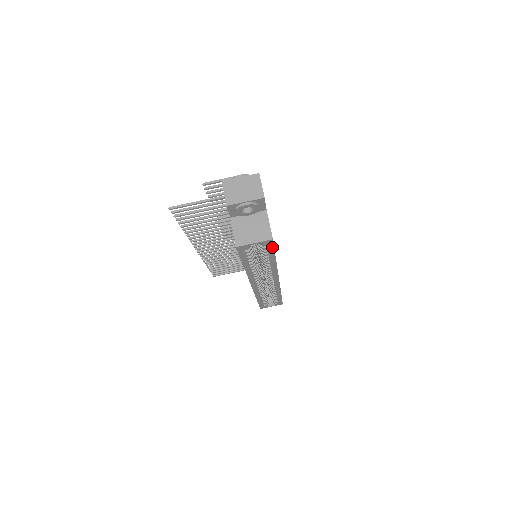
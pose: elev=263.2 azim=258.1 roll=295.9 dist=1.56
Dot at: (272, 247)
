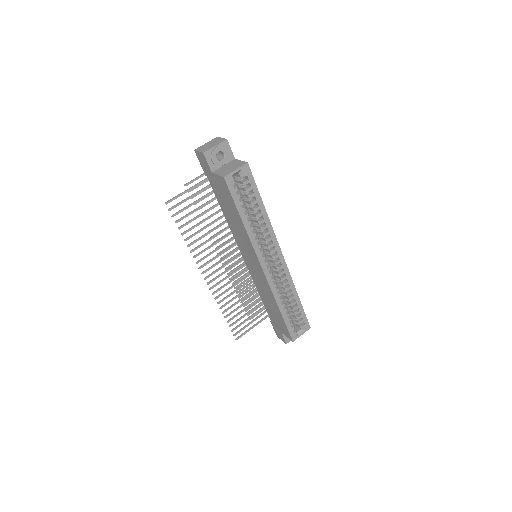
Dot at: (252, 179)
